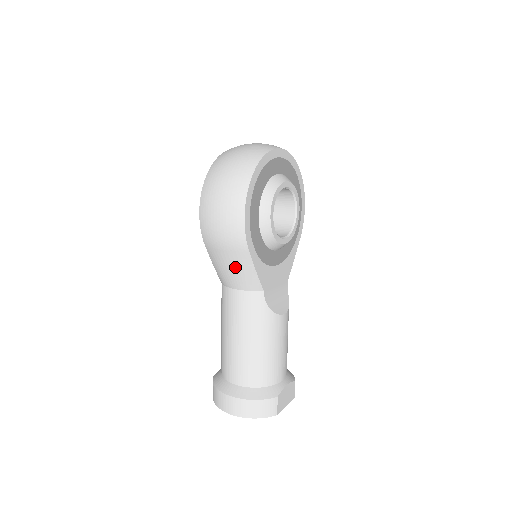
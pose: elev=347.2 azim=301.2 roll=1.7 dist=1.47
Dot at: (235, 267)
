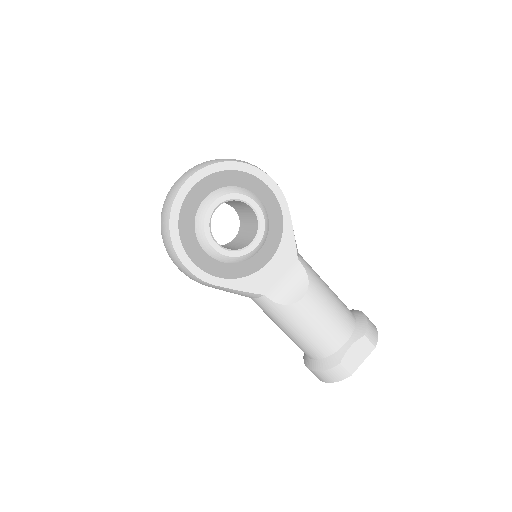
Dot at: (227, 291)
